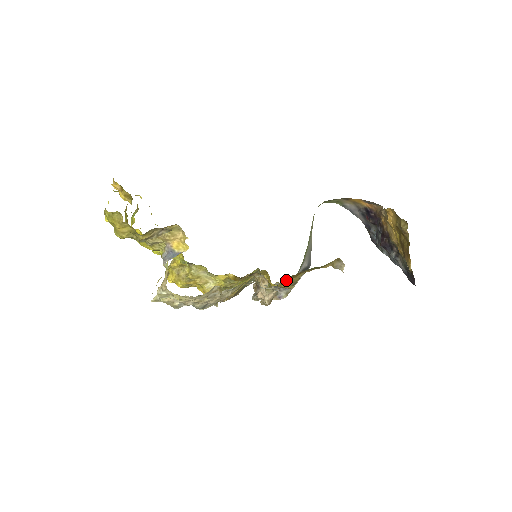
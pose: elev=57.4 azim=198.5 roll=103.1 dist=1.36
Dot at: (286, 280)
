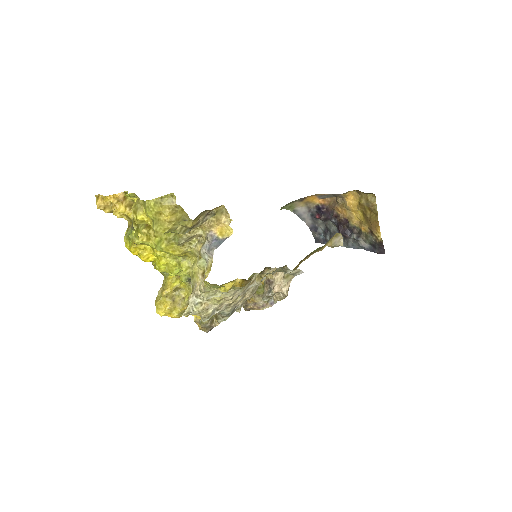
Dot at: occluded
